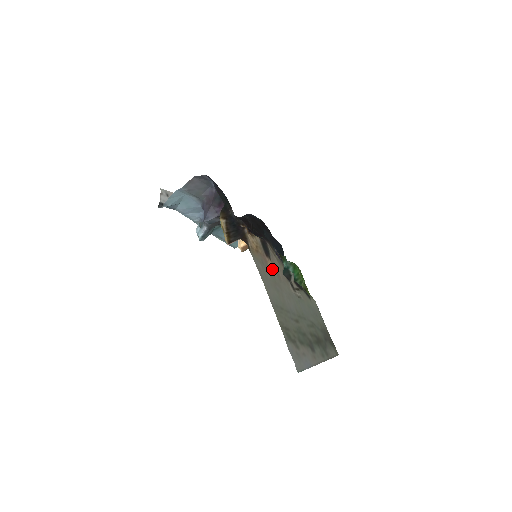
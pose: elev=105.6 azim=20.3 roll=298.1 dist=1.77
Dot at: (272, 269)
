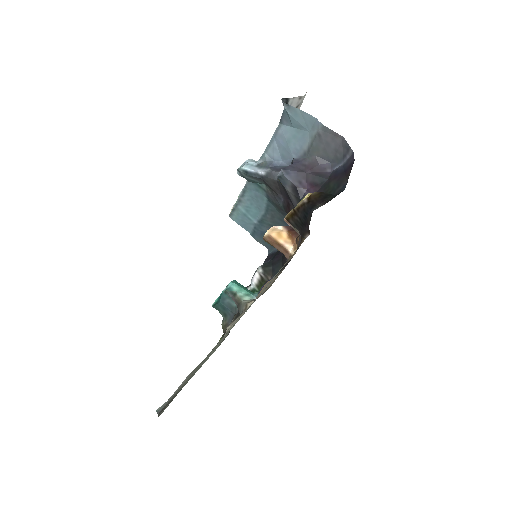
Dot at: occluded
